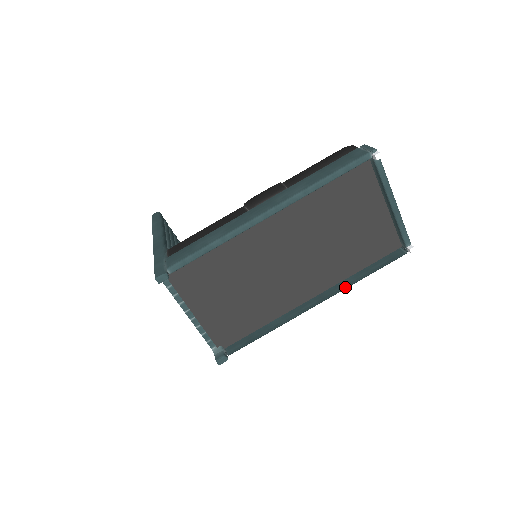
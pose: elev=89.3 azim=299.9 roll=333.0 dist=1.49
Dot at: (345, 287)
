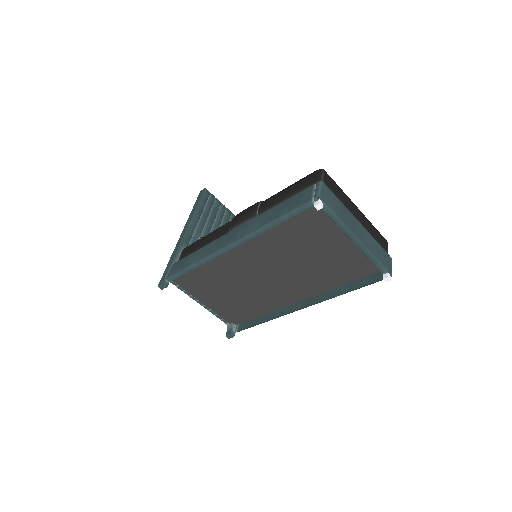
Dot at: (326, 298)
